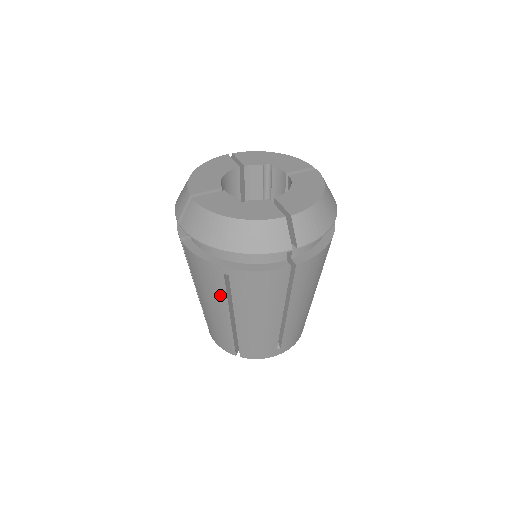
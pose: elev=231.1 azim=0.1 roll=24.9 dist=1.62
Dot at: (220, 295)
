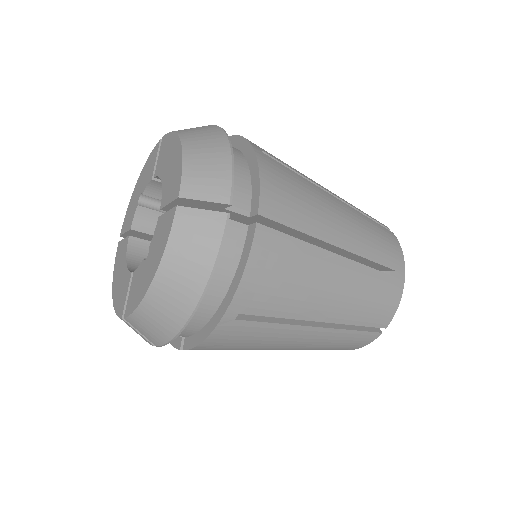
Dot at: (273, 331)
